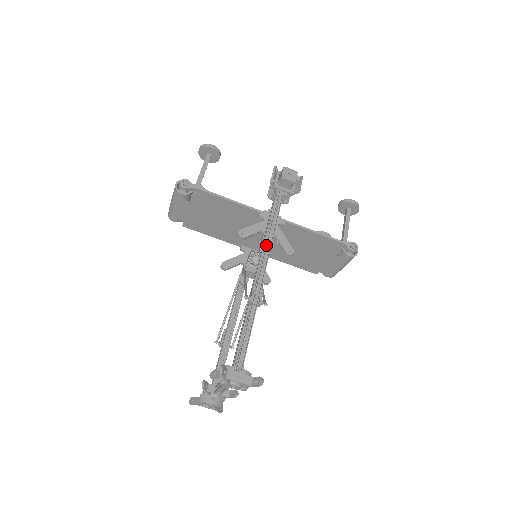
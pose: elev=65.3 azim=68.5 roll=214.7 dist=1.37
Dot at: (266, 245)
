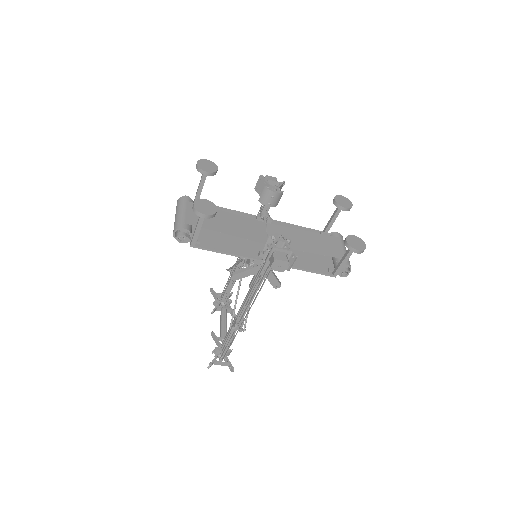
Dot at: (251, 299)
